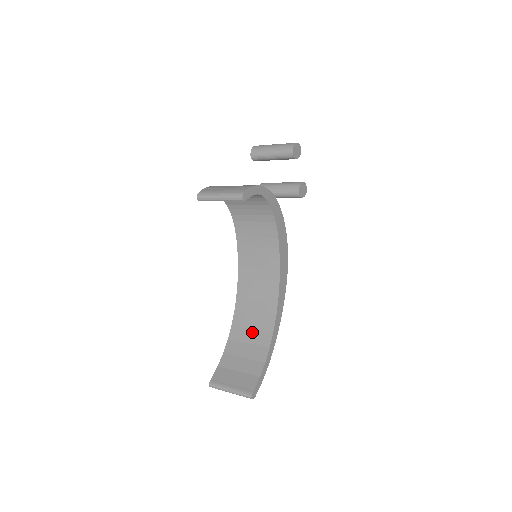
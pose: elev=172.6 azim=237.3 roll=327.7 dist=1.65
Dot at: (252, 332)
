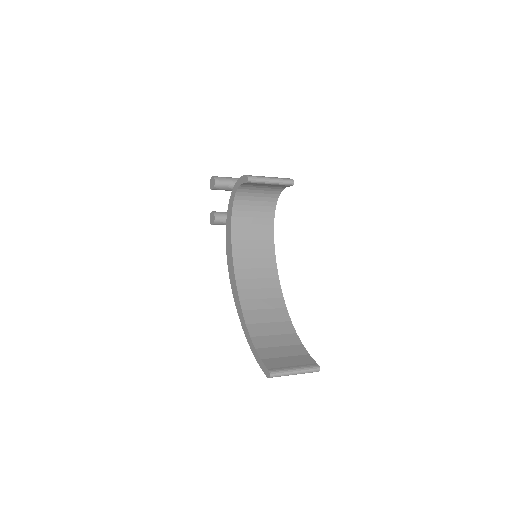
Dot at: (272, 325)
